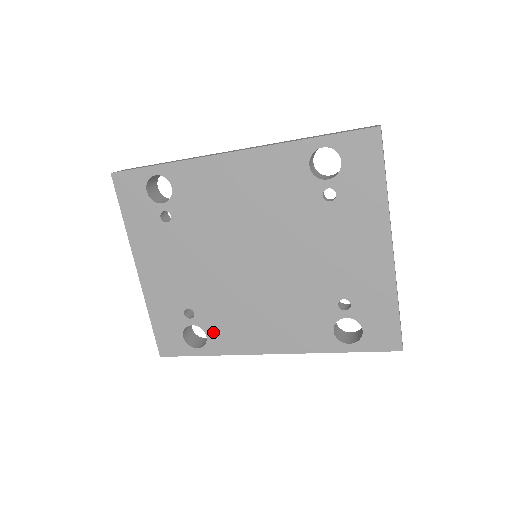
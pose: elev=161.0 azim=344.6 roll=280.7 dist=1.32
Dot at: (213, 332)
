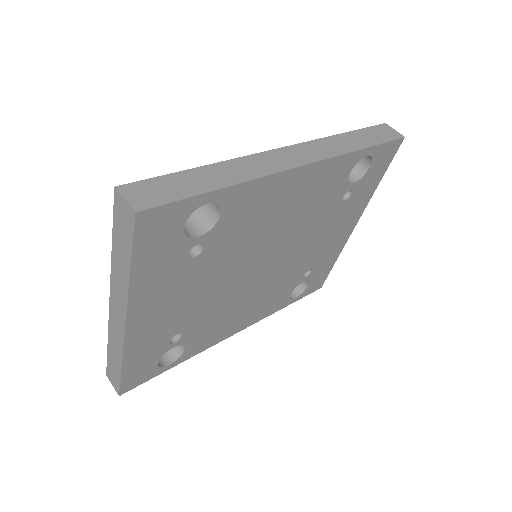
Dot at: (194, 342)
